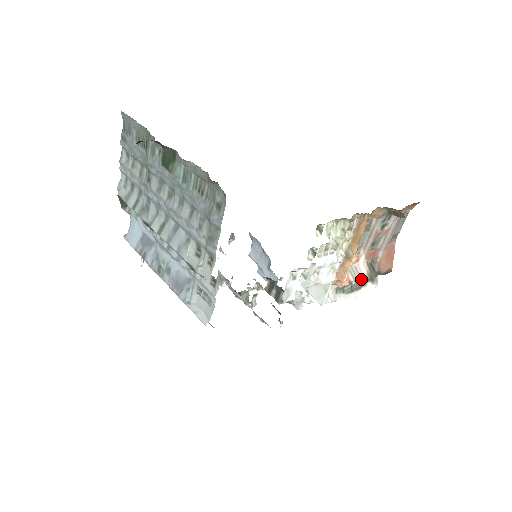
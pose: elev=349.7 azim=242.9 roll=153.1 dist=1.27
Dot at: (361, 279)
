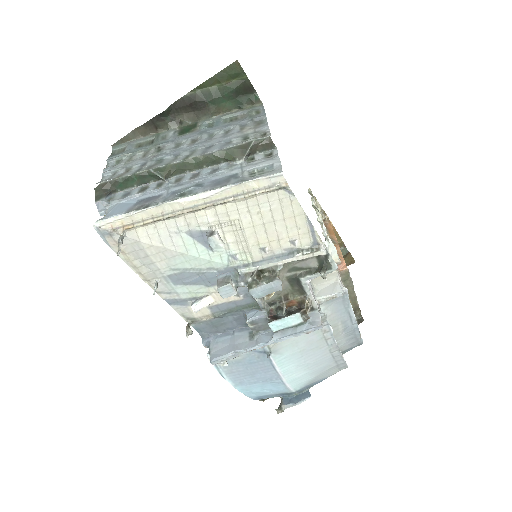
Dot at: (352, 287)
